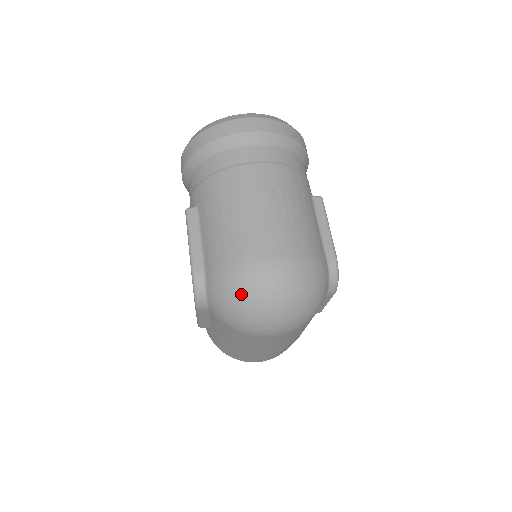
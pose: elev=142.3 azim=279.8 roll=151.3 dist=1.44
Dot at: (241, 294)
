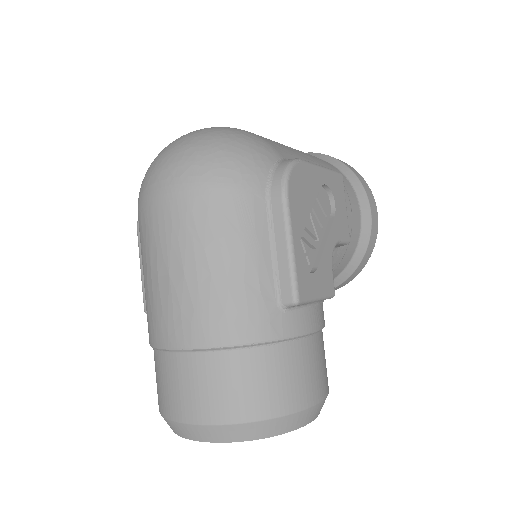
Dot at: occluded
